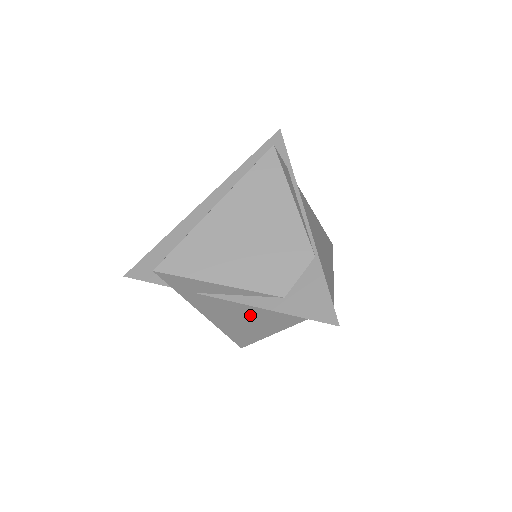
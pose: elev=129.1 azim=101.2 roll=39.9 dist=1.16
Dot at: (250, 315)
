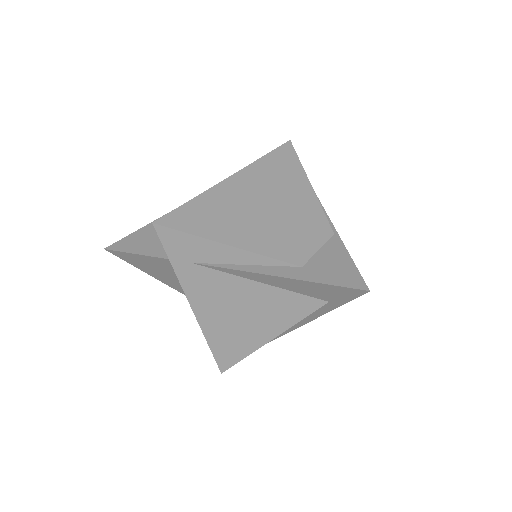
Dot at: (251, 304)
